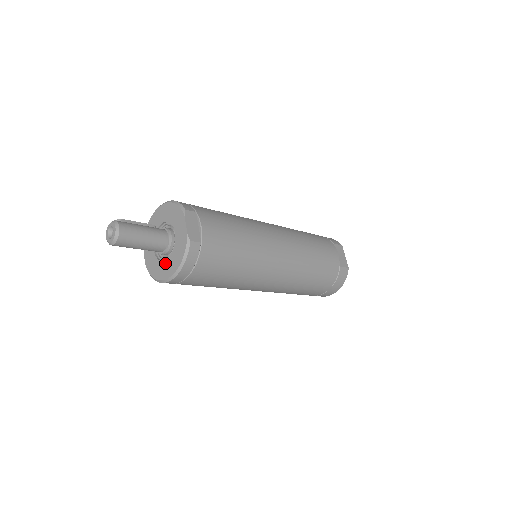
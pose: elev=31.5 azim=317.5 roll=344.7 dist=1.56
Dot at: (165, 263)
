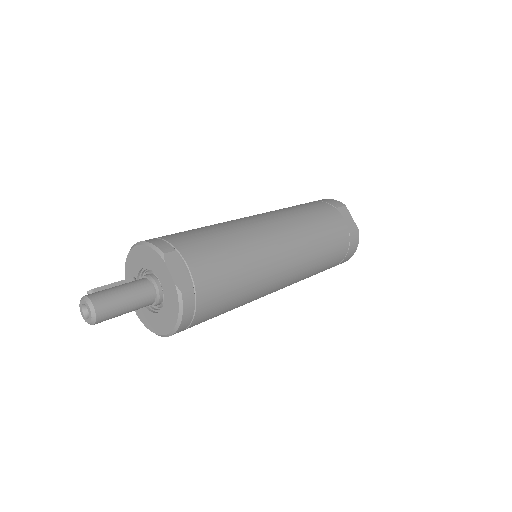
Dot at: (159, 316)
